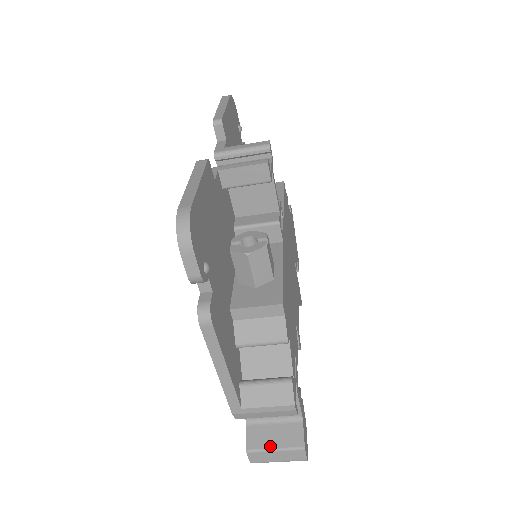
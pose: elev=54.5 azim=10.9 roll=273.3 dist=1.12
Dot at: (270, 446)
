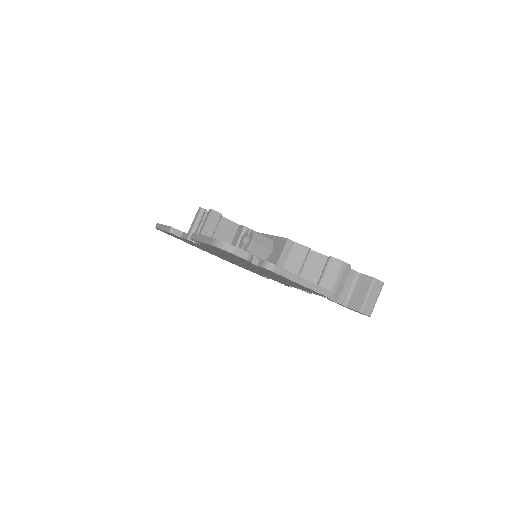
Dot at: (364, 297)
